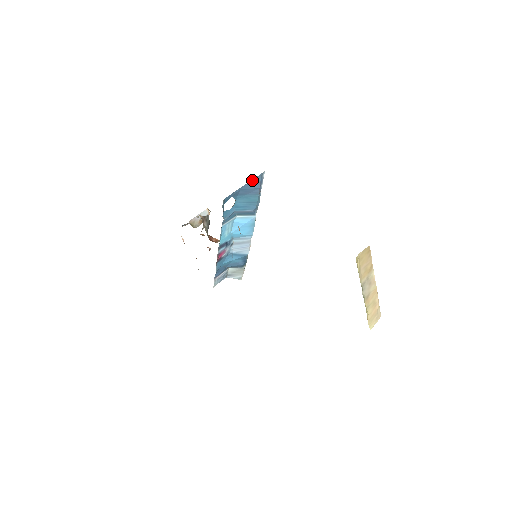
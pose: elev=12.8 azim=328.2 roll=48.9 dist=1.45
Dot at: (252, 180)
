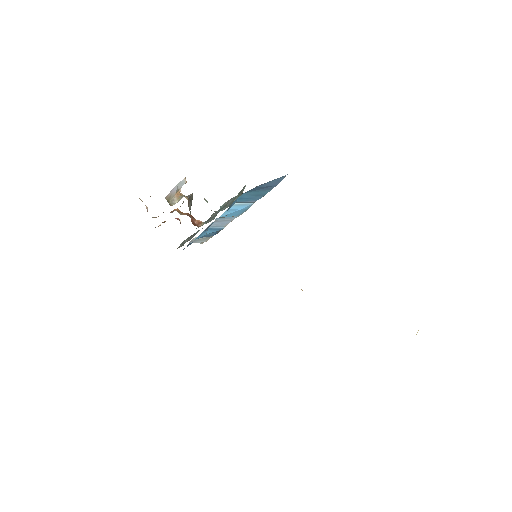
Dot at: (274, 179)
